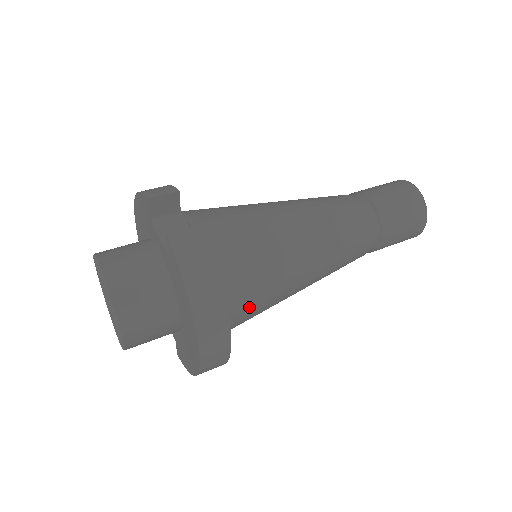
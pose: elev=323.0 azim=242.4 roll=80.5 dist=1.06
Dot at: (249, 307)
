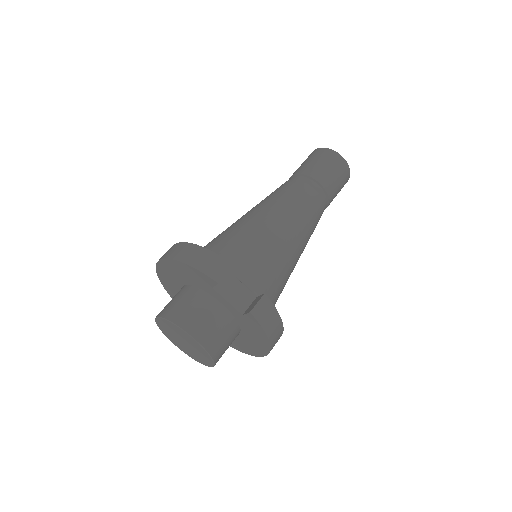
Dot at: occluded
